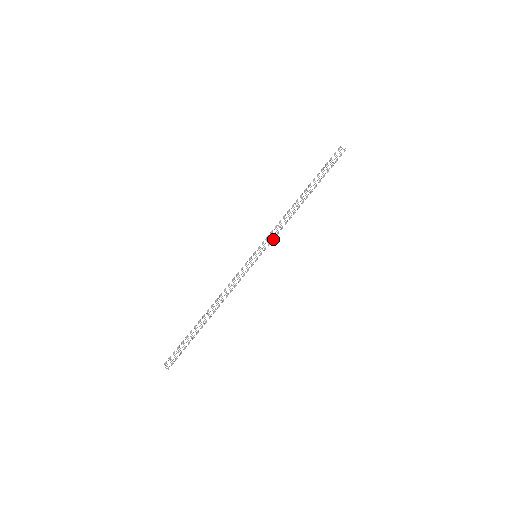
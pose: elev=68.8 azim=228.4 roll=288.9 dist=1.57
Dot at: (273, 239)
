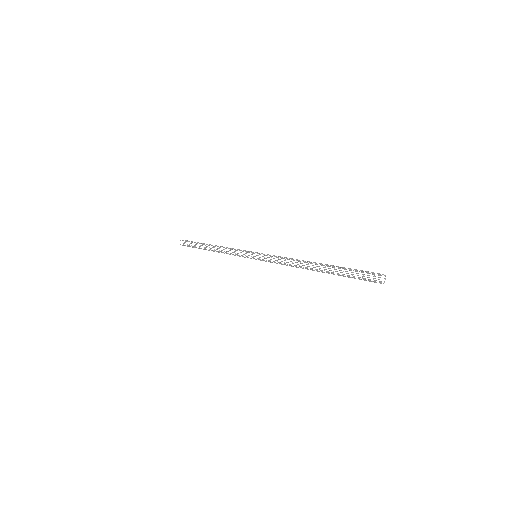
Dot at: (274, 261)
